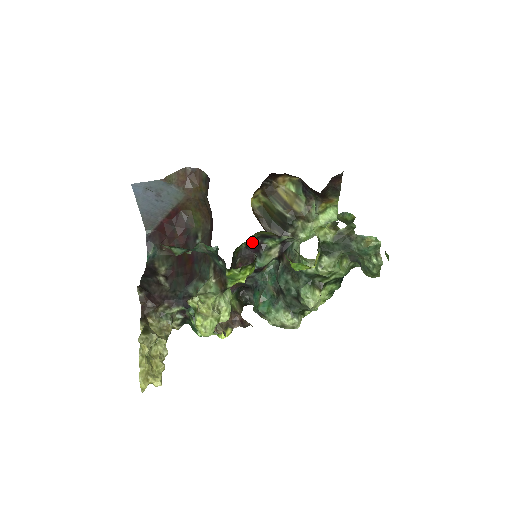
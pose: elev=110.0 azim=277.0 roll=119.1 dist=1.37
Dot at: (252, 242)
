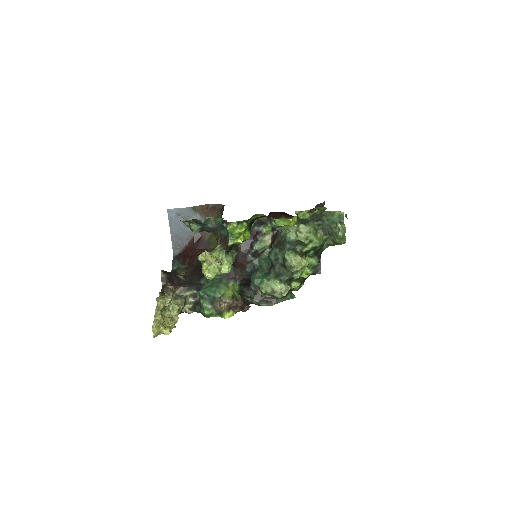
Dot at: (251, 229)
